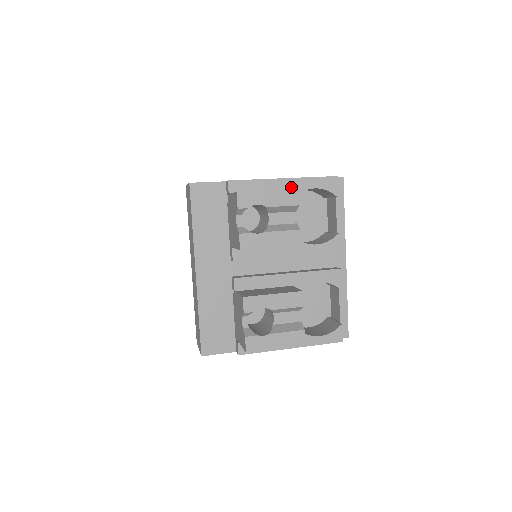
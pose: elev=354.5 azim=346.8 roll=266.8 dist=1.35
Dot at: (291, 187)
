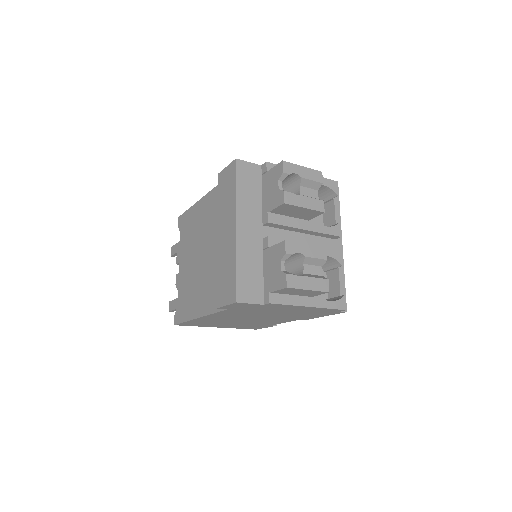
Dot at: occluded
